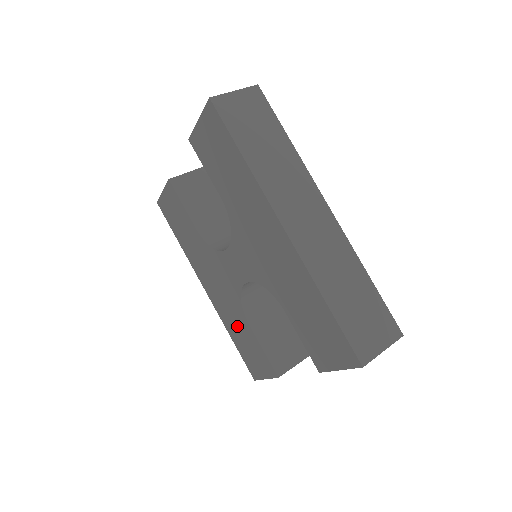
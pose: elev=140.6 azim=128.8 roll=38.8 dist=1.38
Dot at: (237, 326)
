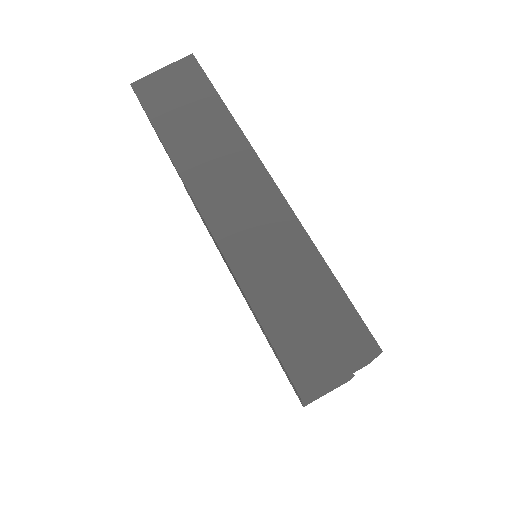
Dot at: occluded
